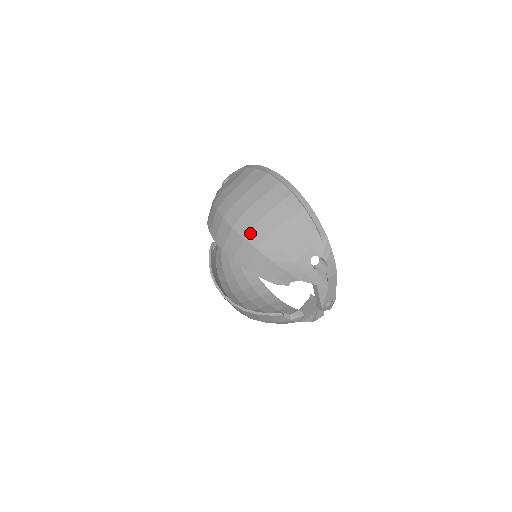
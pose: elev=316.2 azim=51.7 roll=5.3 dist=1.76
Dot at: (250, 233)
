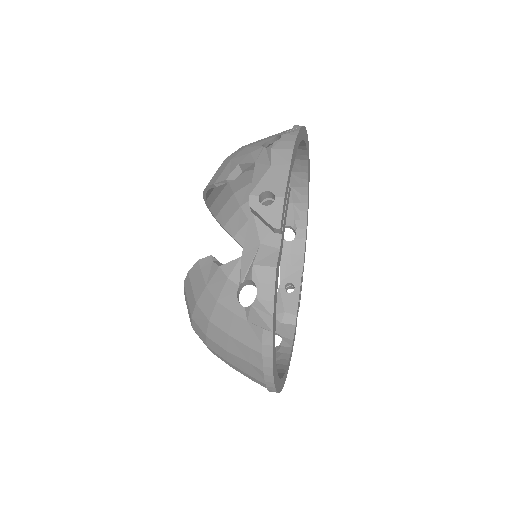
Dot at: occluded
